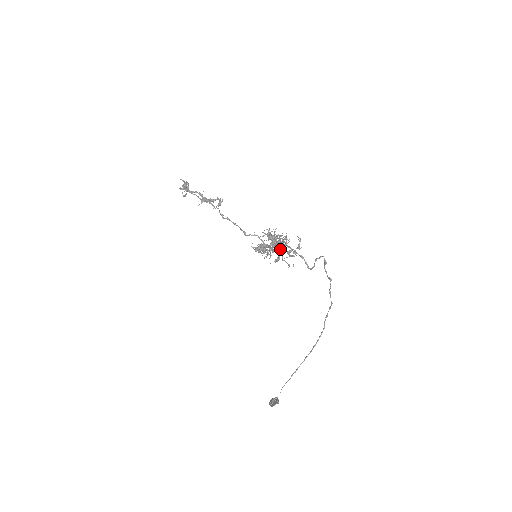
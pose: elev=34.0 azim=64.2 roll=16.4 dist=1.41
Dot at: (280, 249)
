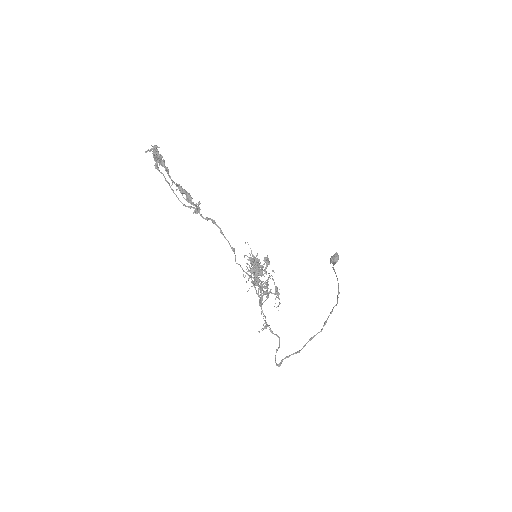
Dot at: occluded
